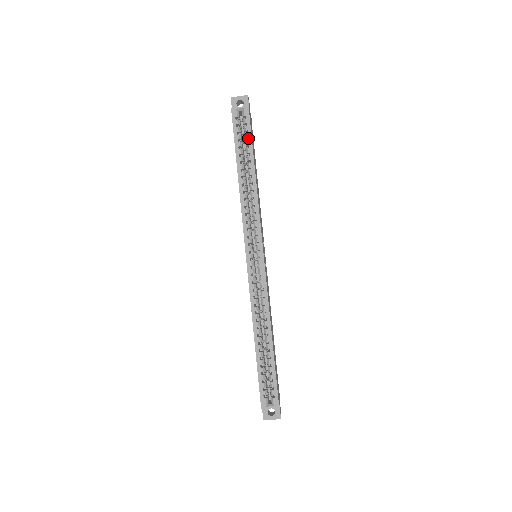
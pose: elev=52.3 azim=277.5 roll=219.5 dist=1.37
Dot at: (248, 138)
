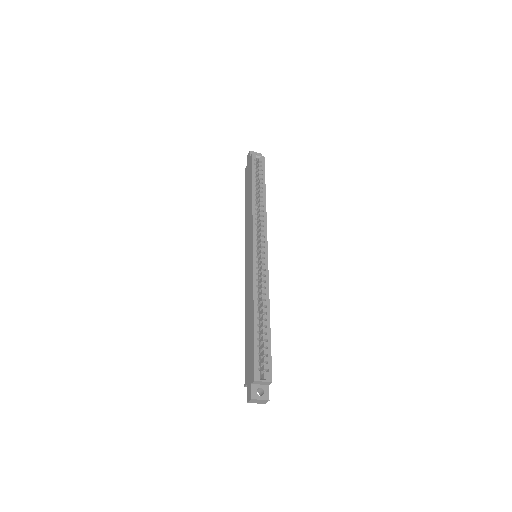
Dot at: (262, 174)
